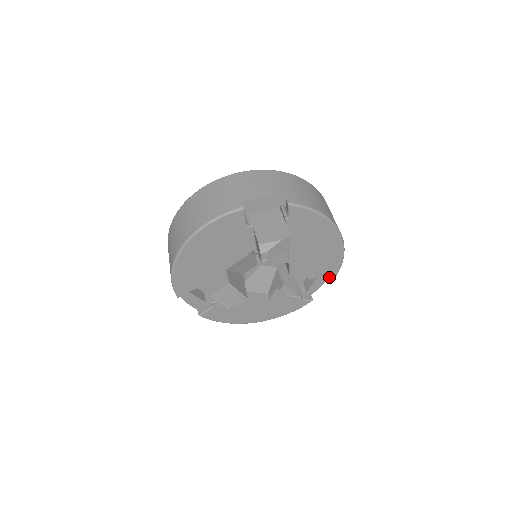
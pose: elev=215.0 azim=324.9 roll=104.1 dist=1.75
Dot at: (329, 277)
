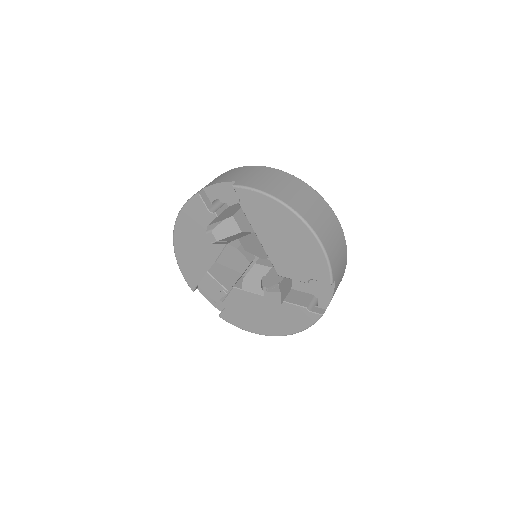
Dot at: (323, 281)
